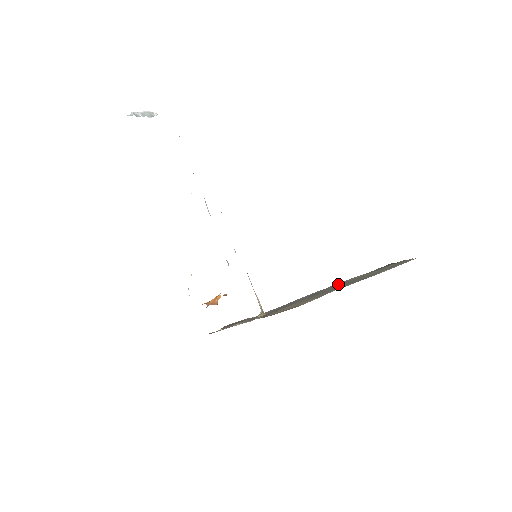
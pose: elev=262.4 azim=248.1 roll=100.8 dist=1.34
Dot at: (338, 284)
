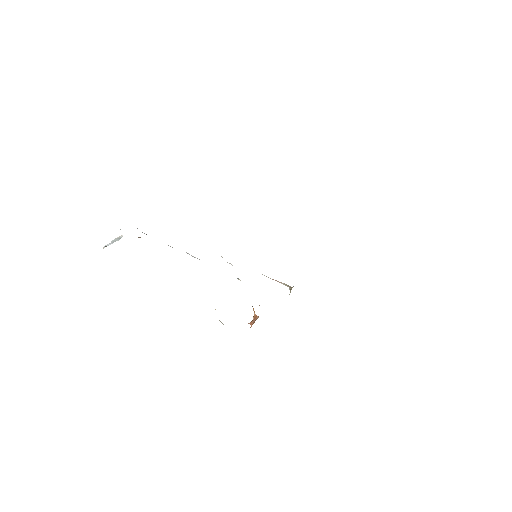
Dot at: occluded
